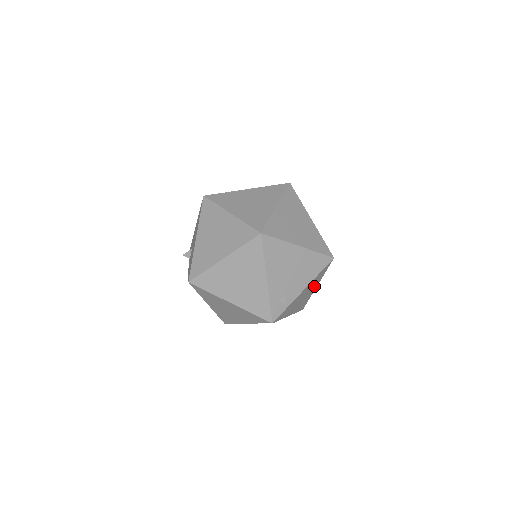
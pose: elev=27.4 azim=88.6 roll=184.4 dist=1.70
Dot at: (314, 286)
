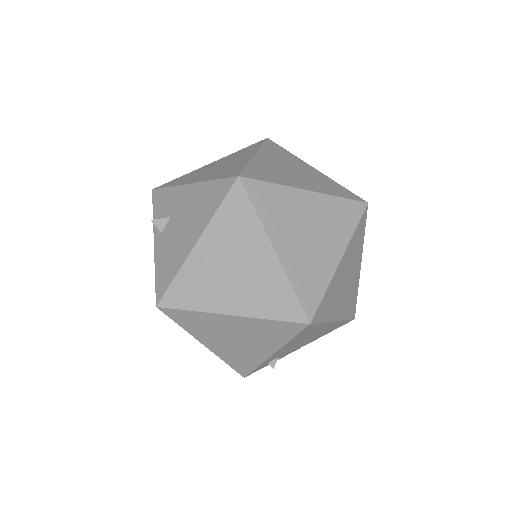
Dot at: occluded
